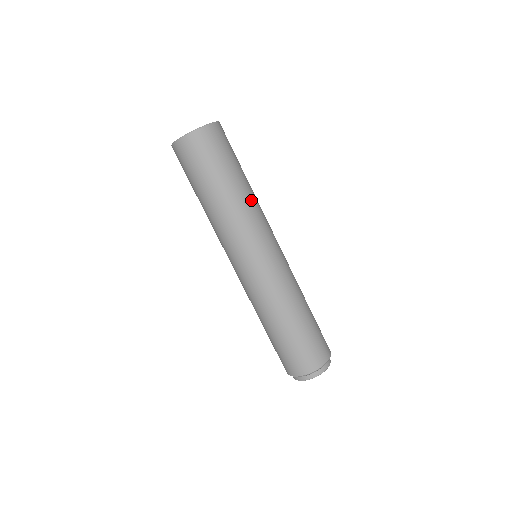
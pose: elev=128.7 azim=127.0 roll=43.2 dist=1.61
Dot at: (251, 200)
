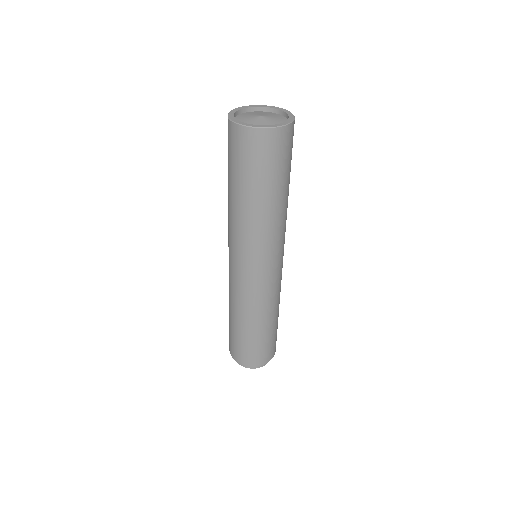
Dot at: (286, 211)
